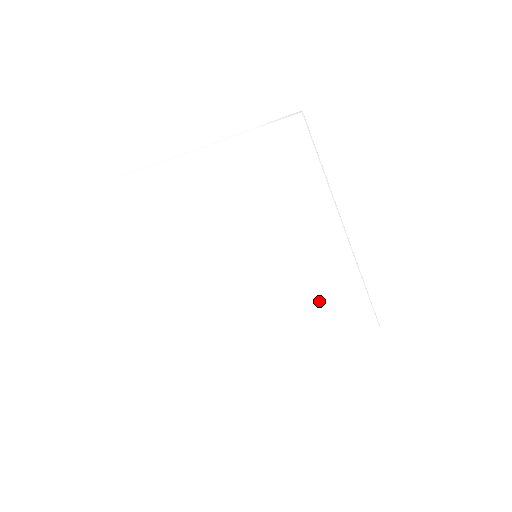
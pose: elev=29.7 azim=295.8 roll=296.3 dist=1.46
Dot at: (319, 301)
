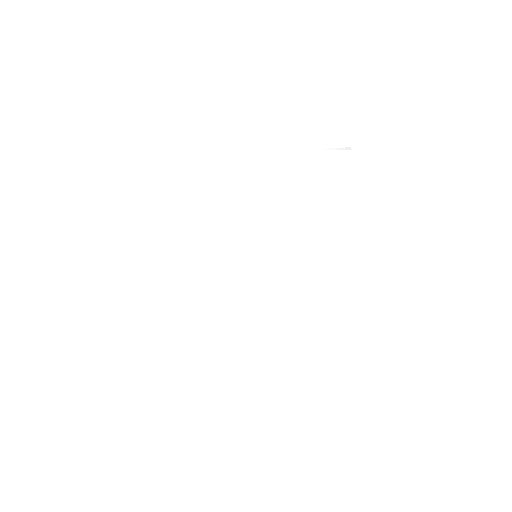
Dot at: (296, 305)
